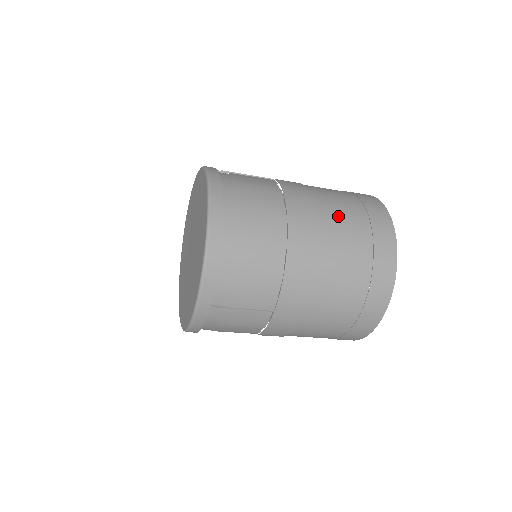
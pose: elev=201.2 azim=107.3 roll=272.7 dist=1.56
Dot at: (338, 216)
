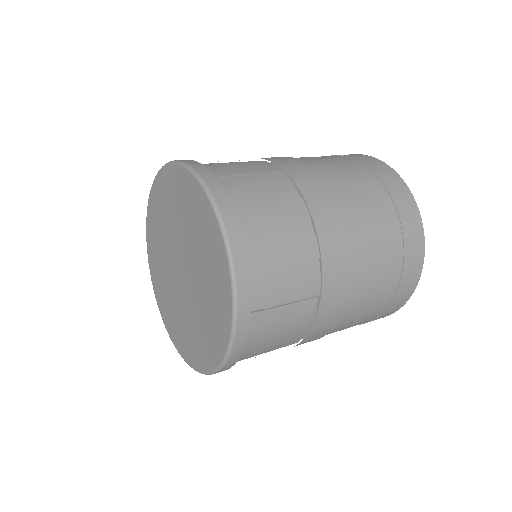
Dot at: (356, 319)
